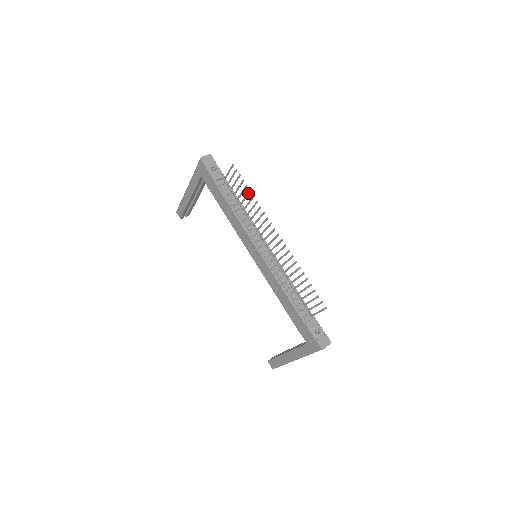
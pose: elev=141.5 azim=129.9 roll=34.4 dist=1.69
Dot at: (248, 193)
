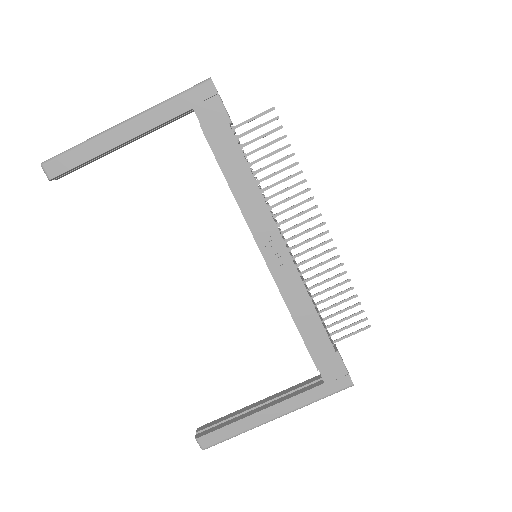
Dot at: (287, 156)
